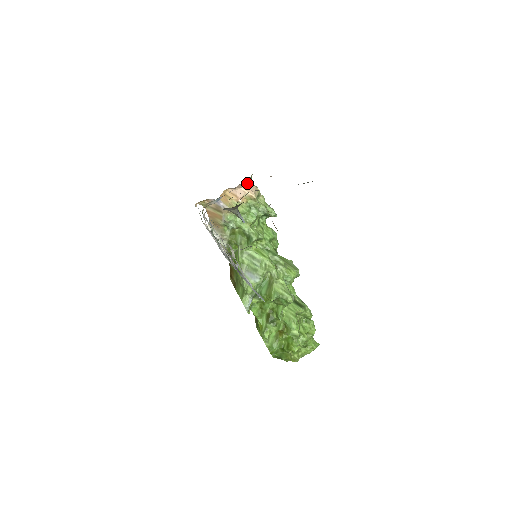
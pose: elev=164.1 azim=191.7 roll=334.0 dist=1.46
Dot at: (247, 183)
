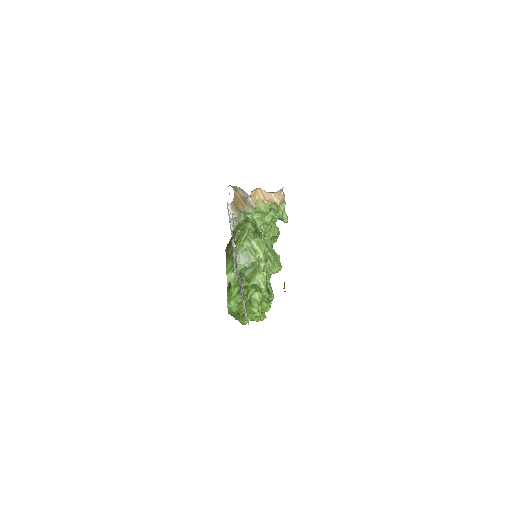
Dot at: (278, 191)
